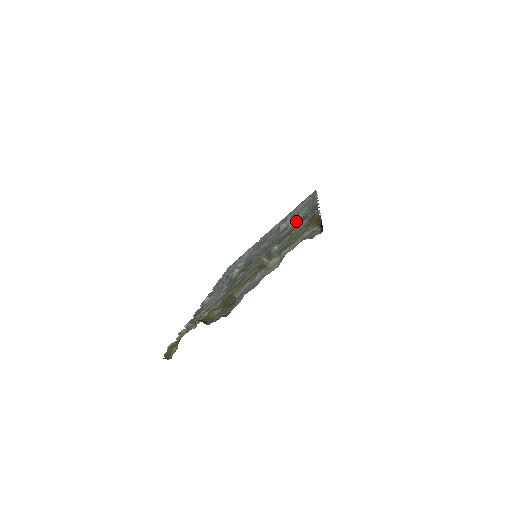
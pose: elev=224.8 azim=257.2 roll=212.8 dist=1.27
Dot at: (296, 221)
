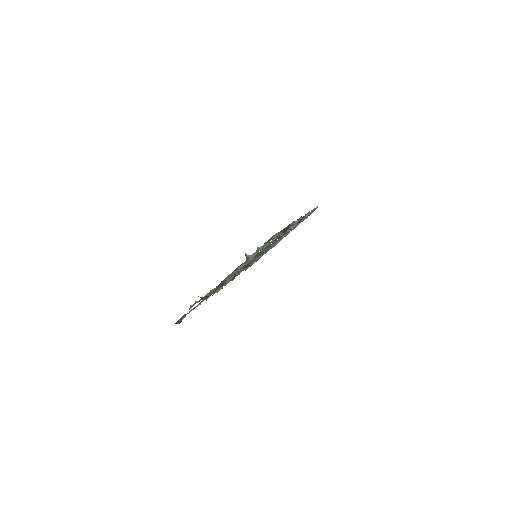
Dot at: occluded
